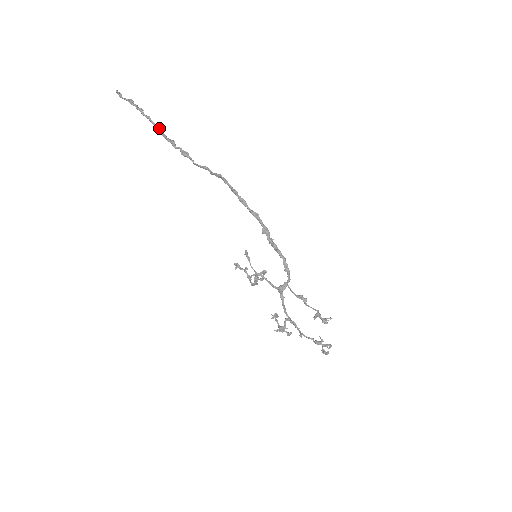
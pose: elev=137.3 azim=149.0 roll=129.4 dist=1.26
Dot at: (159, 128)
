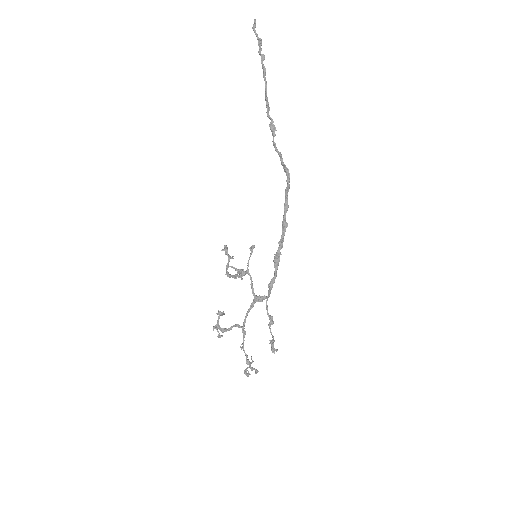
Dot at: occluded
